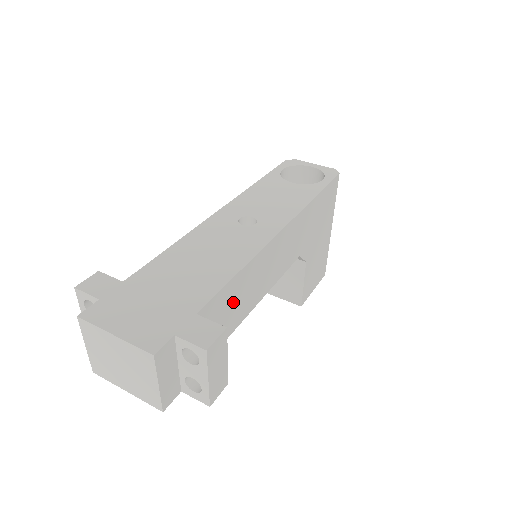
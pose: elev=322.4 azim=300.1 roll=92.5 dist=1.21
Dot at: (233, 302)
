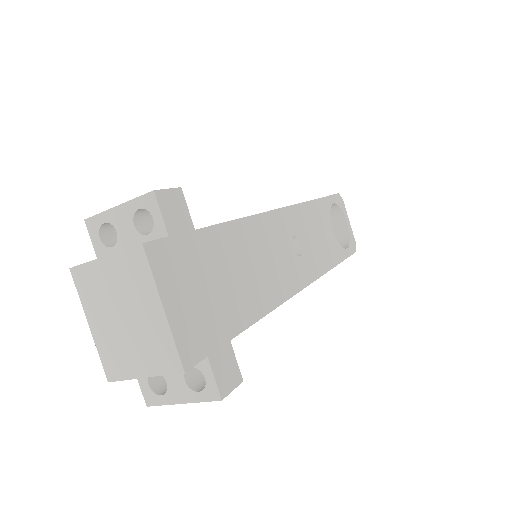
Dot at: occluded
